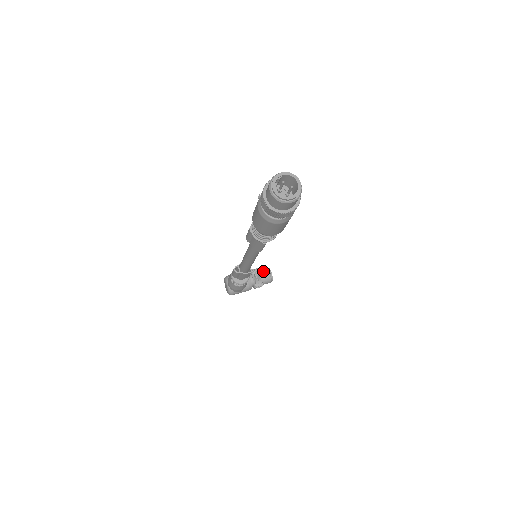
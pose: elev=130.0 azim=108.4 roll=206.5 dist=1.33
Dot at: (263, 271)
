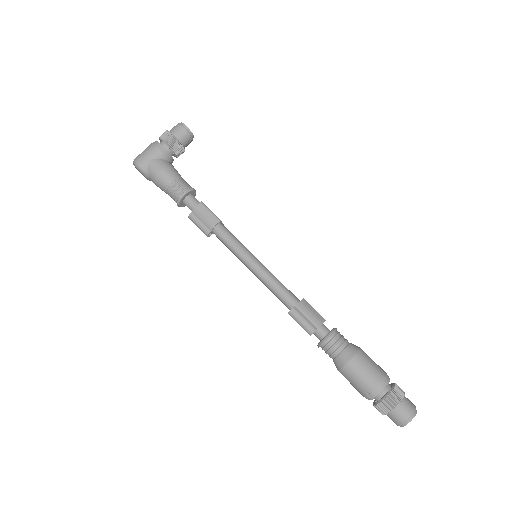
Dot at: (185, 140)
